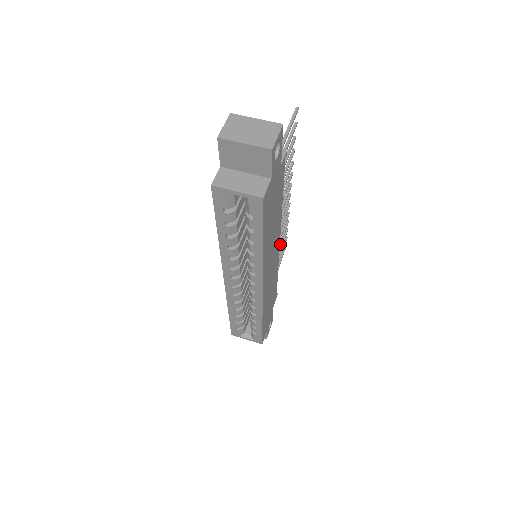
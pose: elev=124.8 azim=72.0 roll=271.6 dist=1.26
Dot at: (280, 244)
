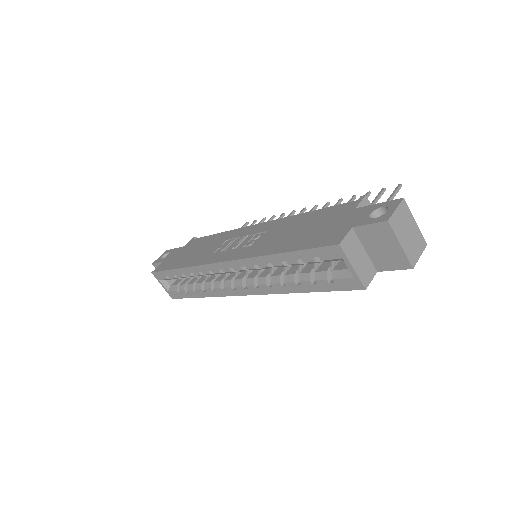
Dot at: occluded
